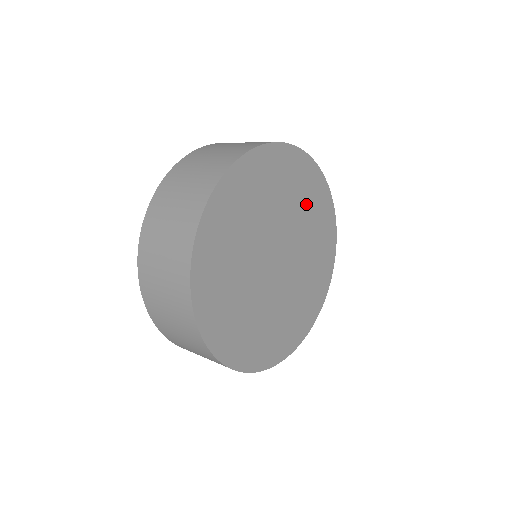
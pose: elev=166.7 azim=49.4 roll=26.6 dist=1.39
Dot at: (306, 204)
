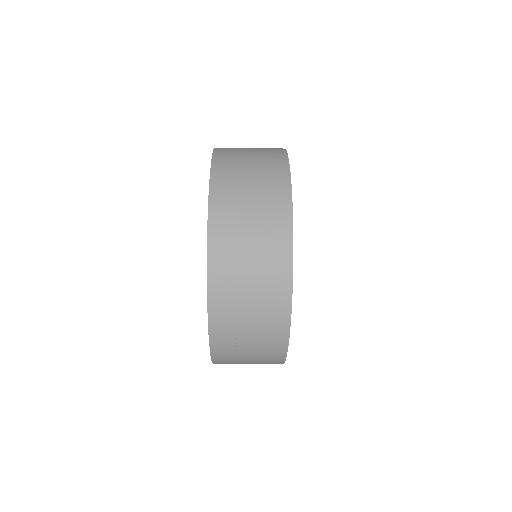
Dot at: occluded
